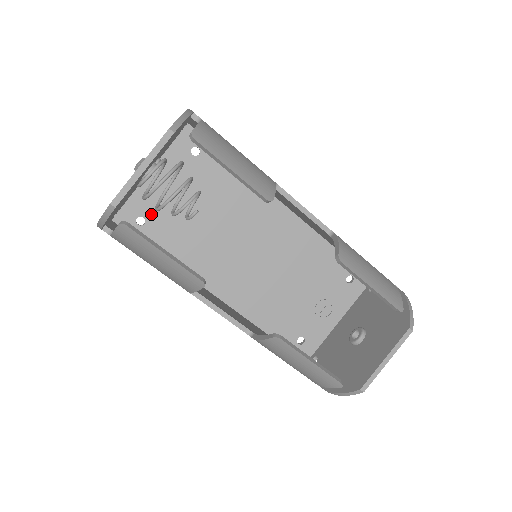
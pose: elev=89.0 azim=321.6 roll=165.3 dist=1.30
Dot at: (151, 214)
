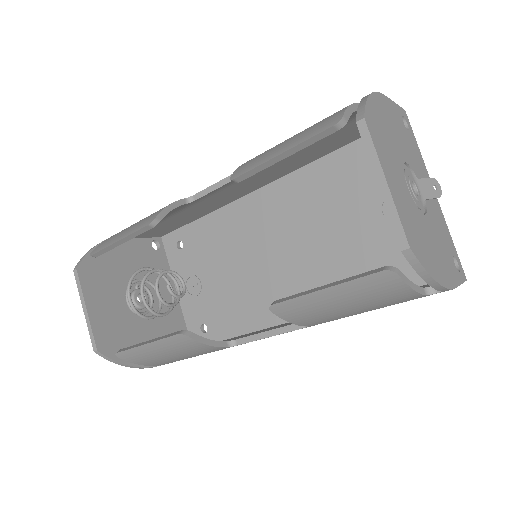
Dot at: (203, 316)
